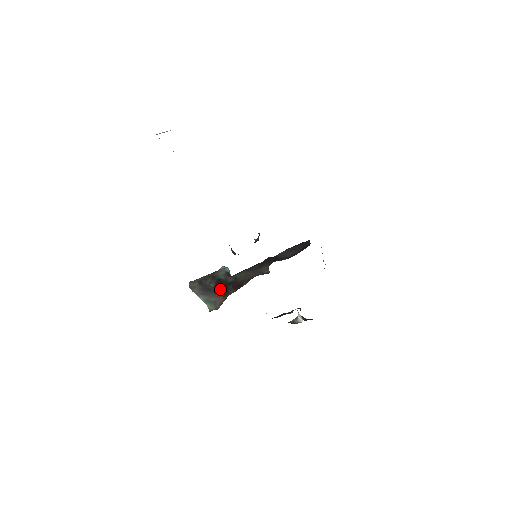
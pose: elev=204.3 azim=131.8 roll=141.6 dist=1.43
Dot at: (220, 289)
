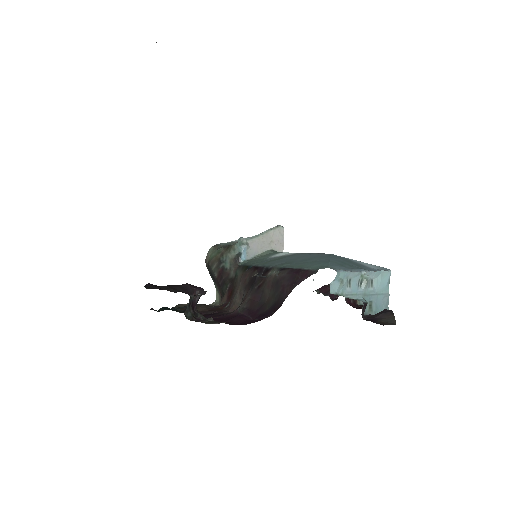
Dot at: (220, 285)
